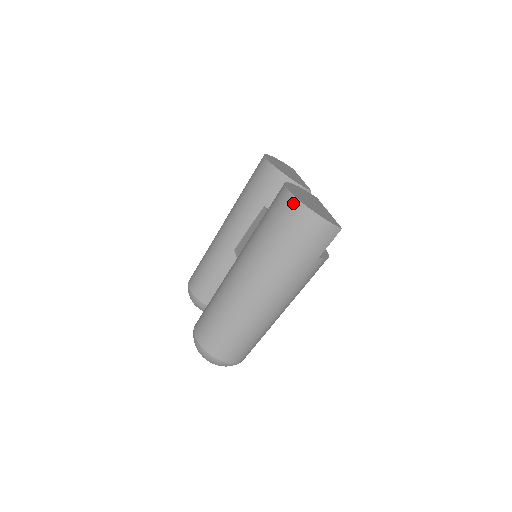
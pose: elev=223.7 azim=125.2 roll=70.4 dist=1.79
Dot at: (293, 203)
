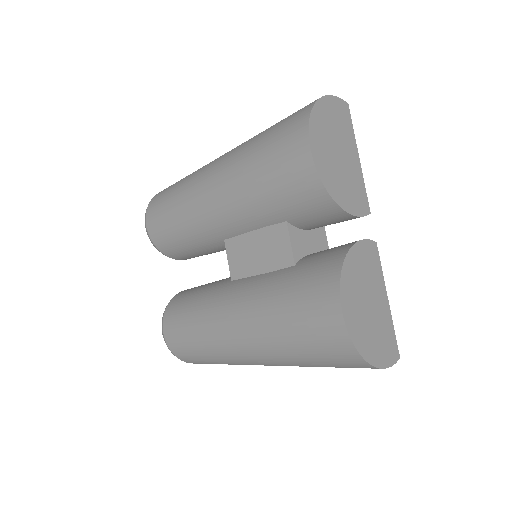
Dot at: (346, 347)
